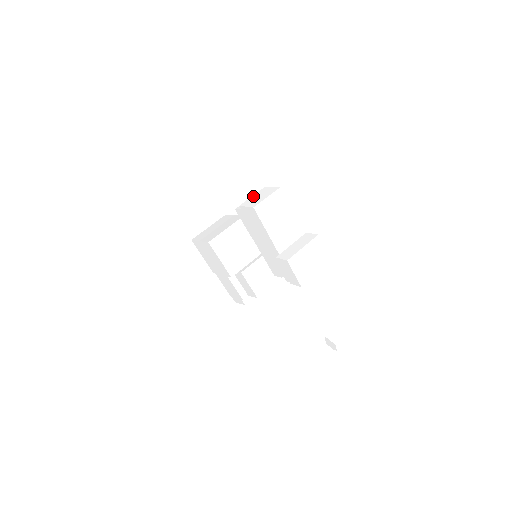
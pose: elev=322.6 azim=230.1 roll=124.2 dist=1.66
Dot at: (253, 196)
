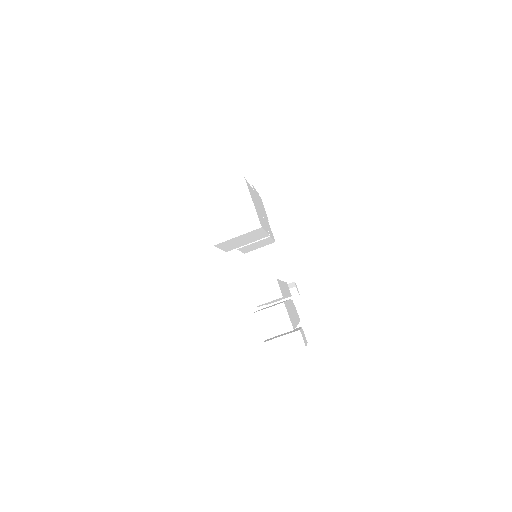
Dot at: (268, 311)
